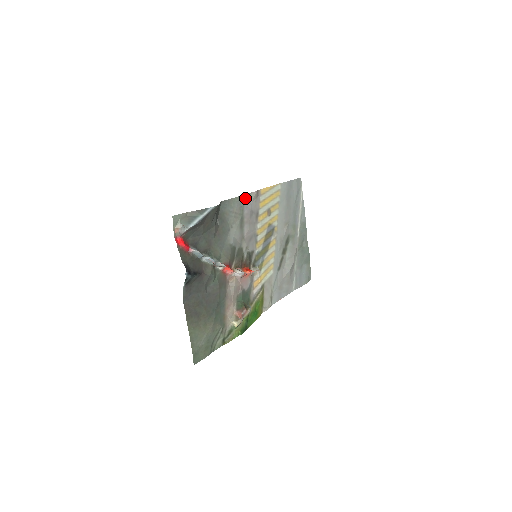
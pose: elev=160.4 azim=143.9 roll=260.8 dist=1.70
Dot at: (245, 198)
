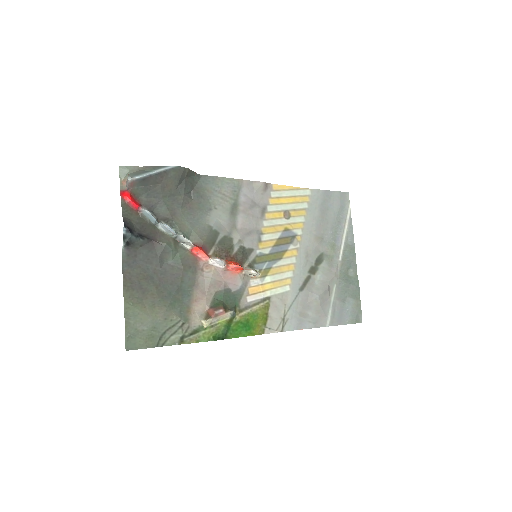
Dot at: (243, 184)
